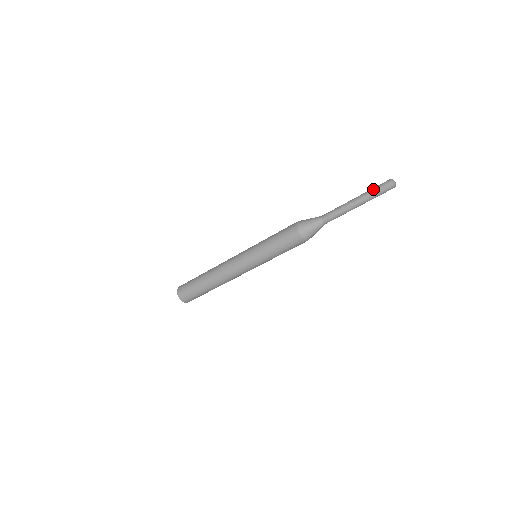
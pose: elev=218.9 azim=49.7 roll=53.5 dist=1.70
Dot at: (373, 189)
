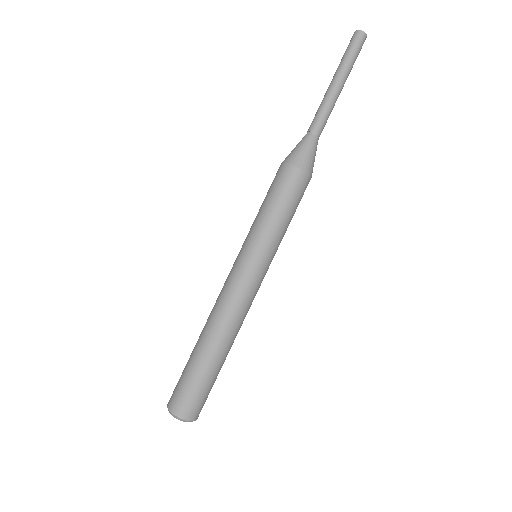
Dot at: (346, 54)
